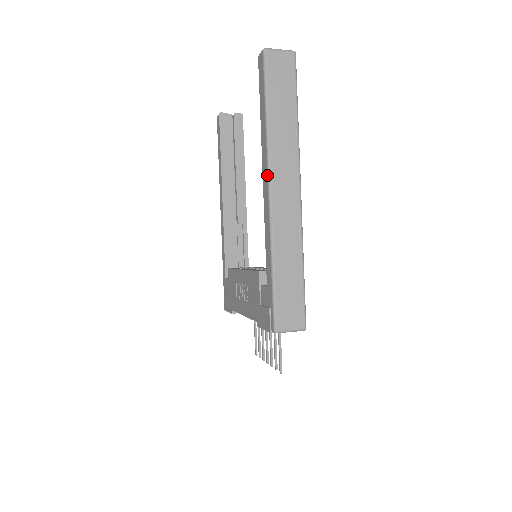
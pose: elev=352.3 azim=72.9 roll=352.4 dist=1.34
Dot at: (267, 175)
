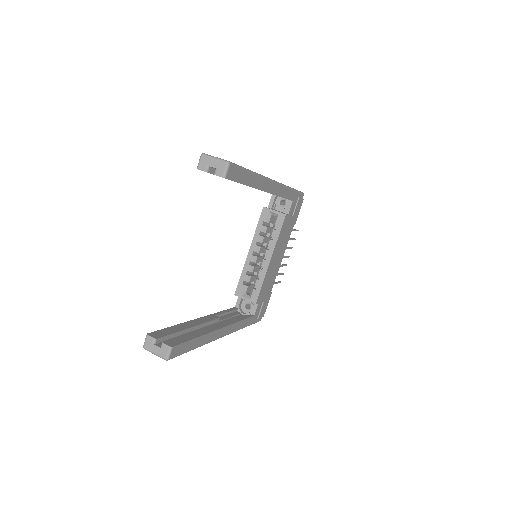
Dot at: occluded
